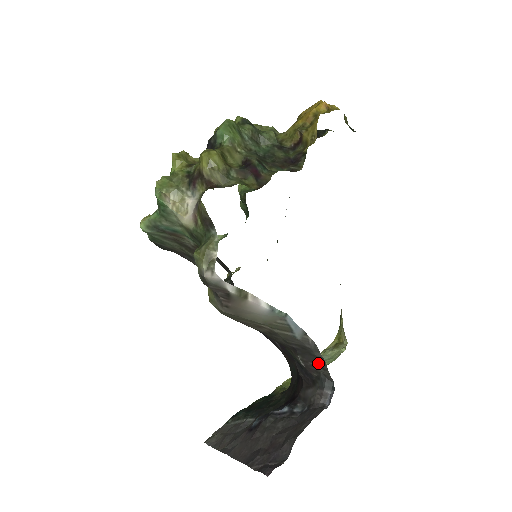
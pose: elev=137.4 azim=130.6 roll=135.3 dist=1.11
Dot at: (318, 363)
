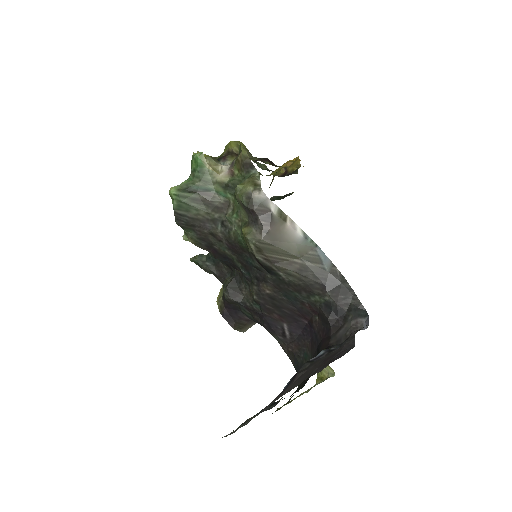
Dot at: (348, 294)
